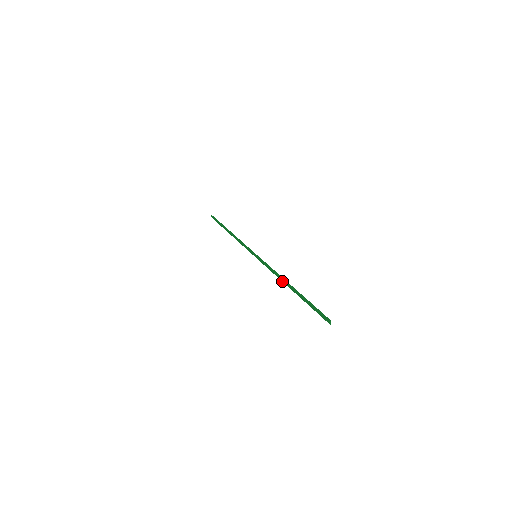
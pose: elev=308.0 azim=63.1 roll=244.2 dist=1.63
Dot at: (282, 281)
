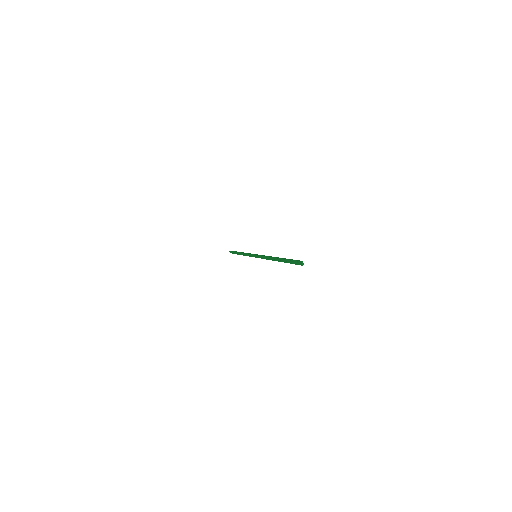
Dot at: (272, 260)
